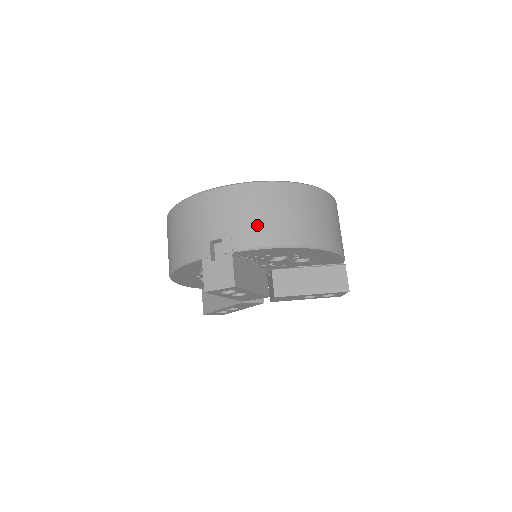
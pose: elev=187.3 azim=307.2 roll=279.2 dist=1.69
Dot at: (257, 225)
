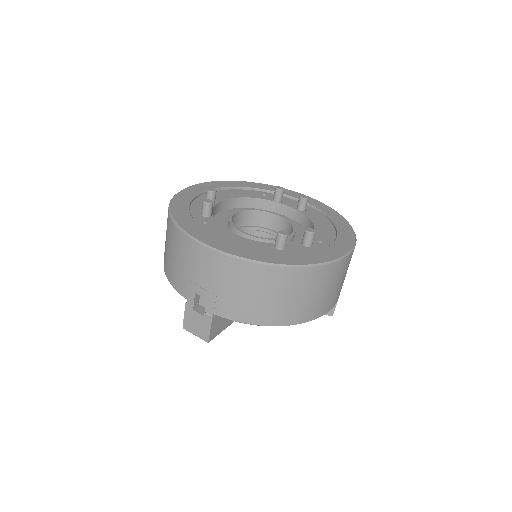
Dot at: (243, 303)
